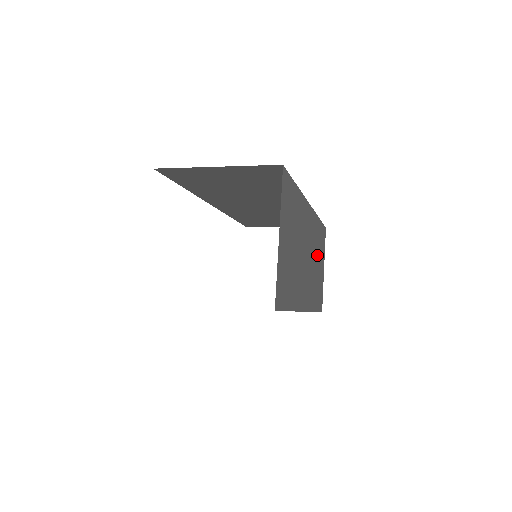
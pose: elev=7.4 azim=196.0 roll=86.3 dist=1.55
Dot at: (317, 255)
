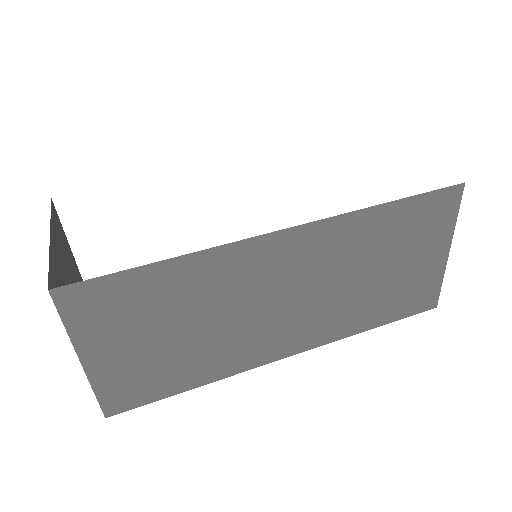
Dot at: (374, 261)
